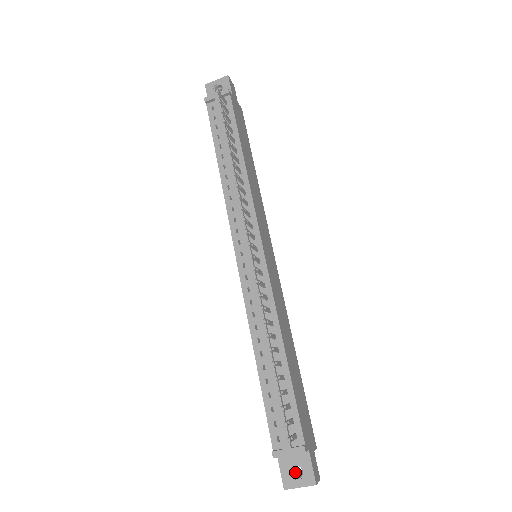
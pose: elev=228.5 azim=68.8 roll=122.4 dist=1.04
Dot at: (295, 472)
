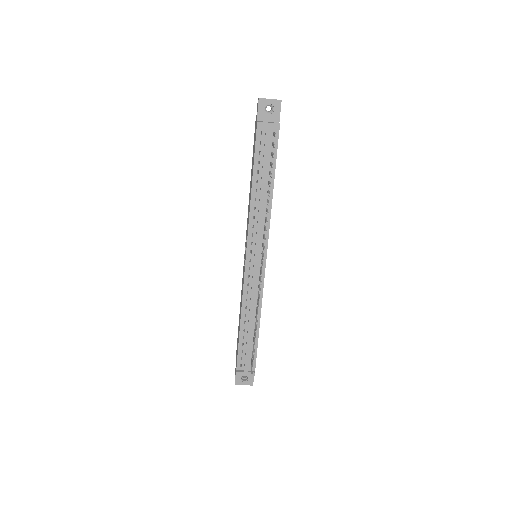
Dot at: (242, 376)
